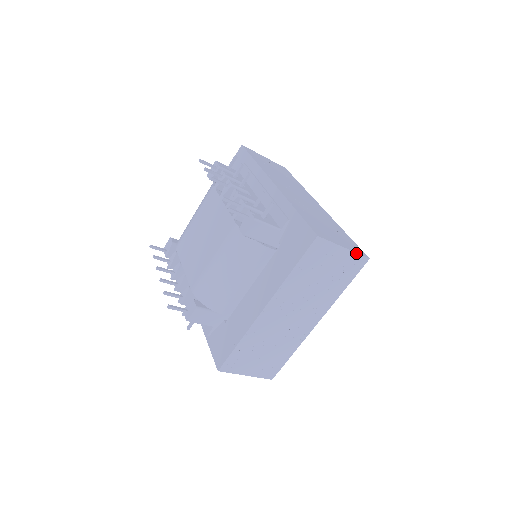
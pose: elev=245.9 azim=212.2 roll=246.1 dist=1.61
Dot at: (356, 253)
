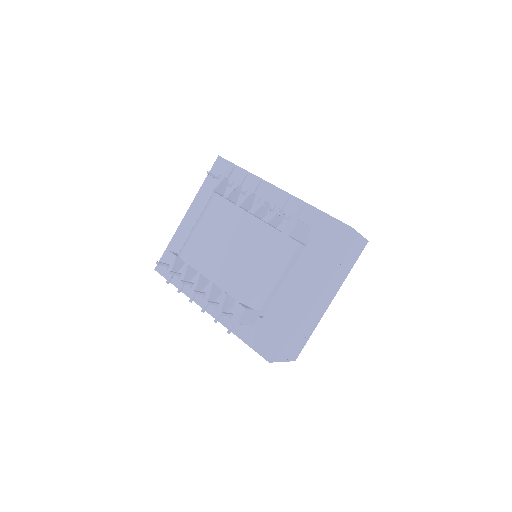
Dot at: (364, 238)
